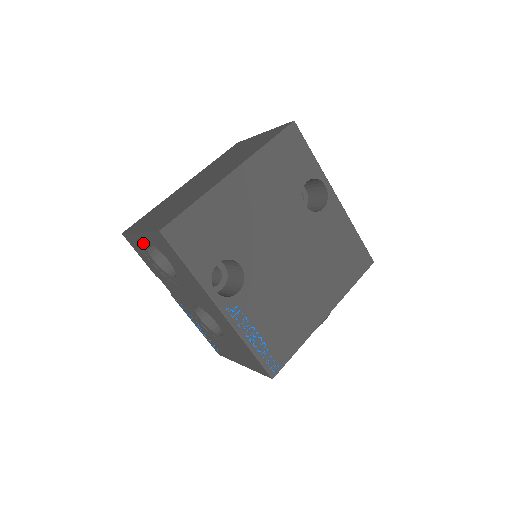
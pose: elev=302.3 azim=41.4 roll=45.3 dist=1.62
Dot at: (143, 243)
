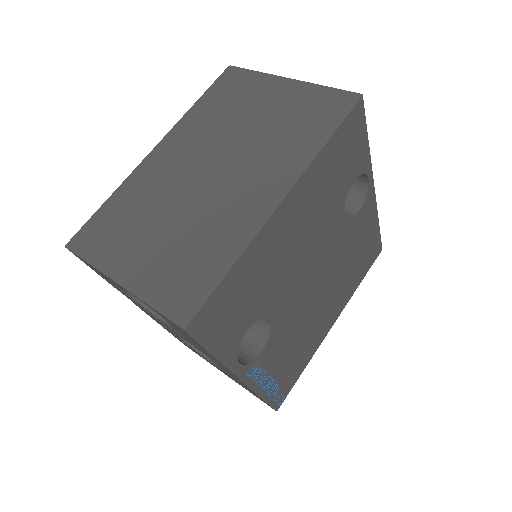
Dot at: occluded
